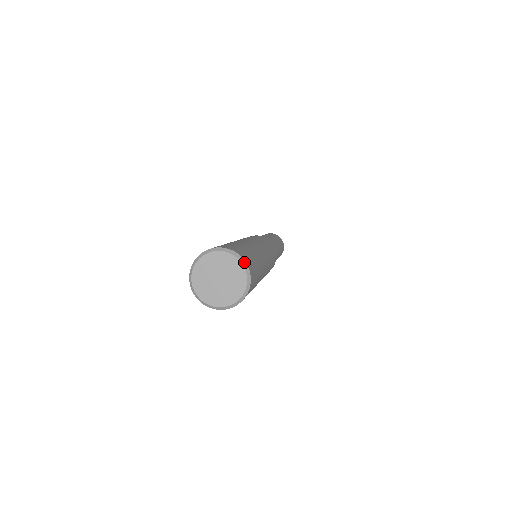
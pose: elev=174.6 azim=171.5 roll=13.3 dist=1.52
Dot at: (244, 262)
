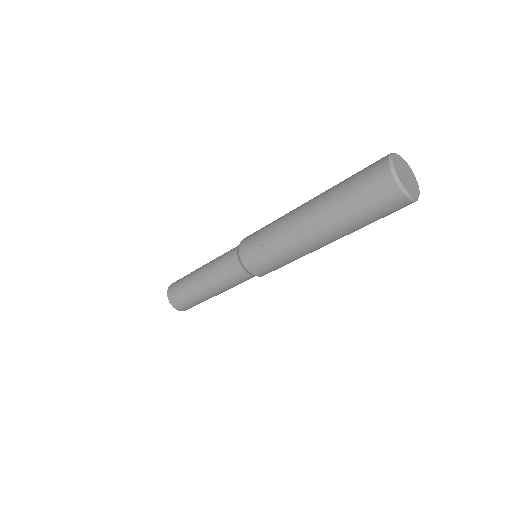
Dot at: (419, 192)
